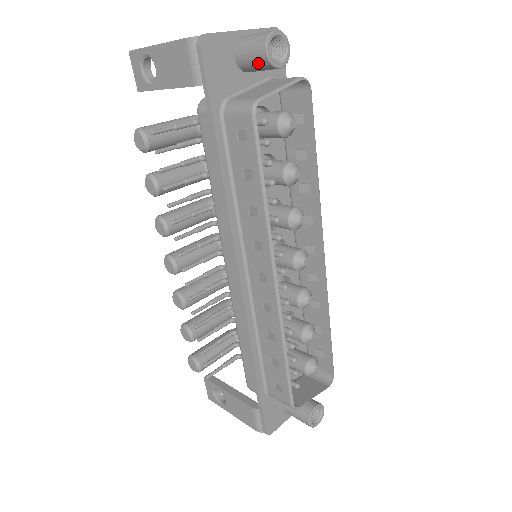
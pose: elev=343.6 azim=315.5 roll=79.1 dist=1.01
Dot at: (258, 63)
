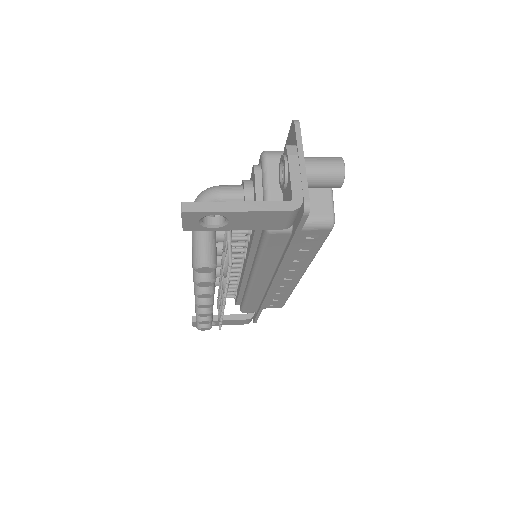
Dot at: occluded
